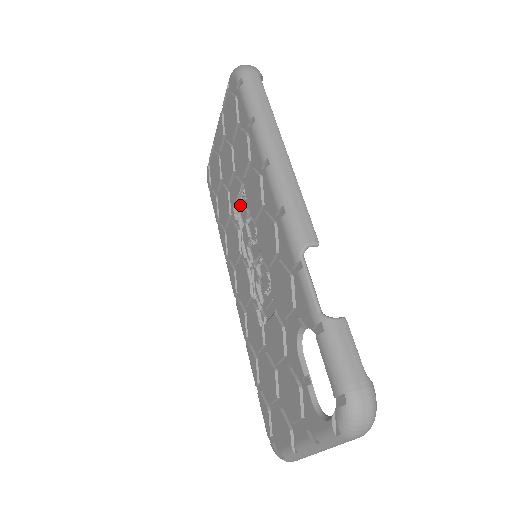
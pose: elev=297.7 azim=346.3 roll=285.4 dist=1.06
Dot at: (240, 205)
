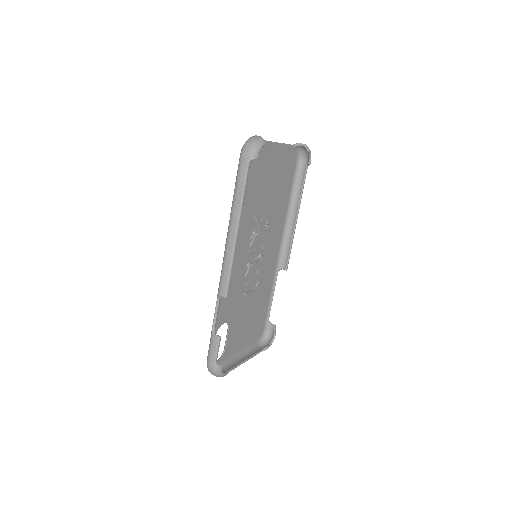
Dot at: (261, 218)
